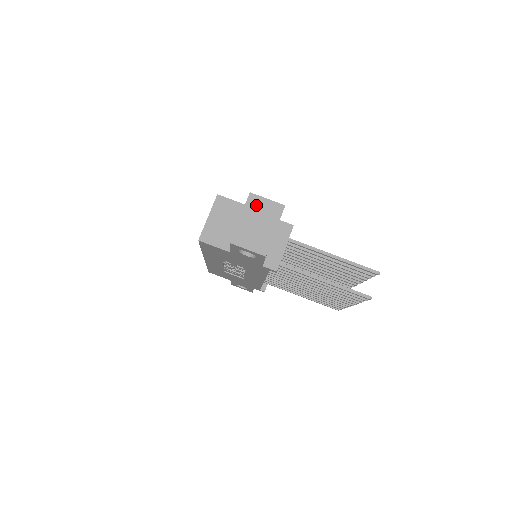
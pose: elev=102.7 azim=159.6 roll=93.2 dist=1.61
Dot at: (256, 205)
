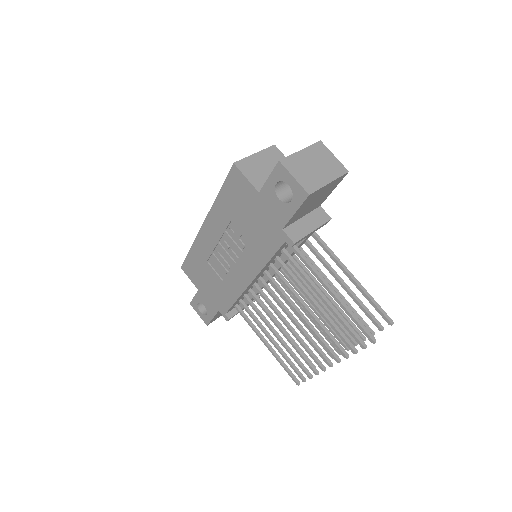
Dot at: (321, 152)
